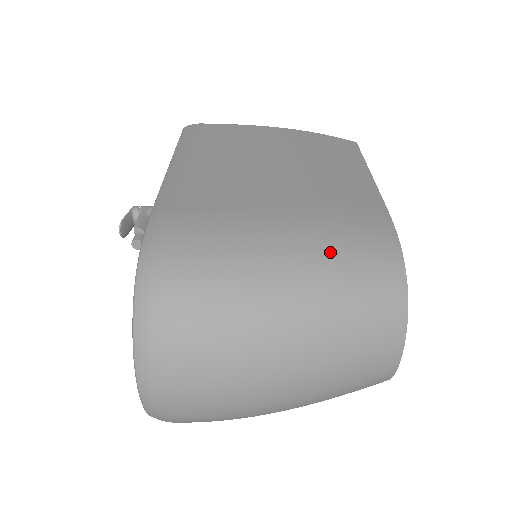
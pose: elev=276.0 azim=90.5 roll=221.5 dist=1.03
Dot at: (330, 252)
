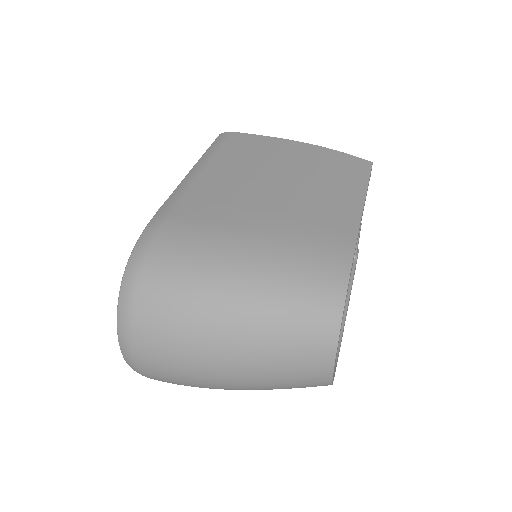
Dot at: (280, 271)
